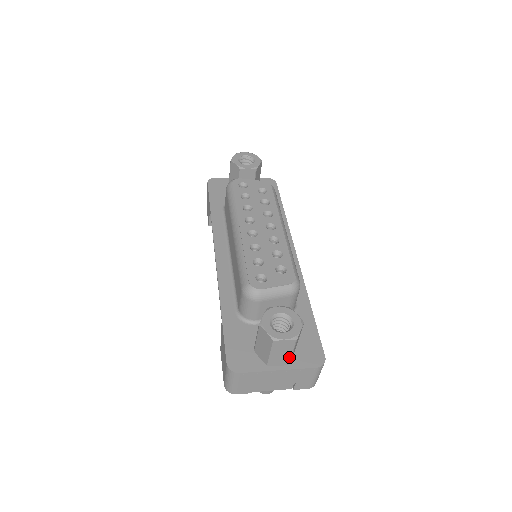
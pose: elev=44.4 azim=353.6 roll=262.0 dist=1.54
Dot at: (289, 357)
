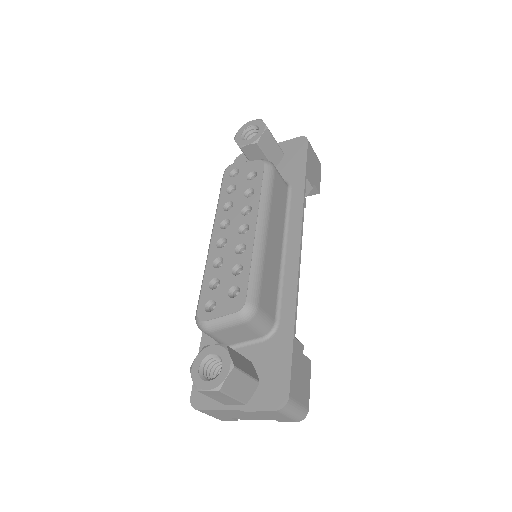
Dot at: (235, 400)
